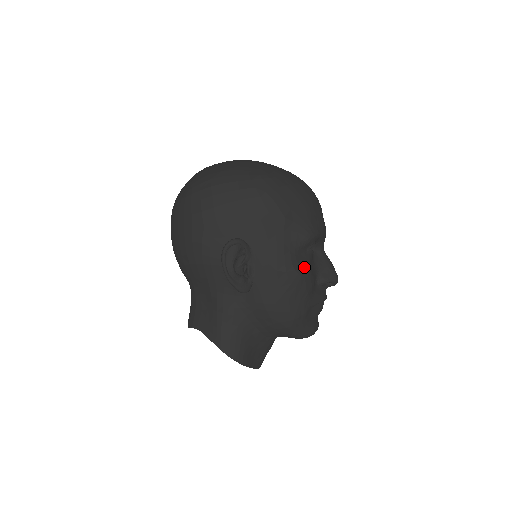
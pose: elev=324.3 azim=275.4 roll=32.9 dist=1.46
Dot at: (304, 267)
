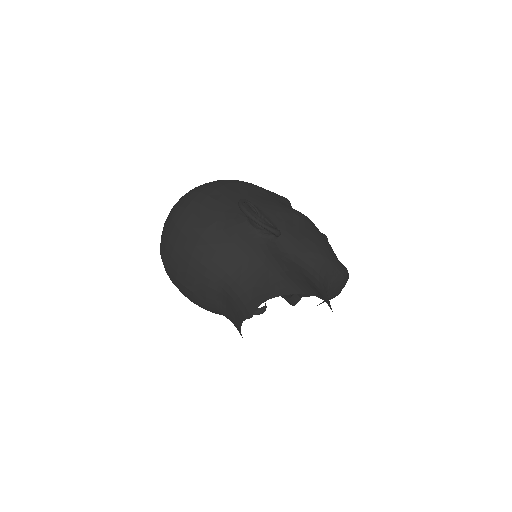
Dot at: occluded
